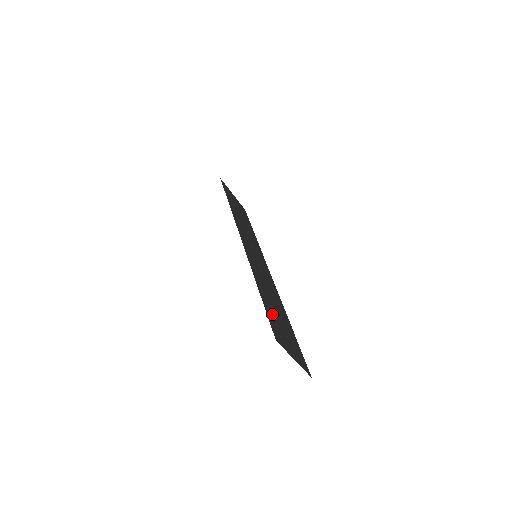
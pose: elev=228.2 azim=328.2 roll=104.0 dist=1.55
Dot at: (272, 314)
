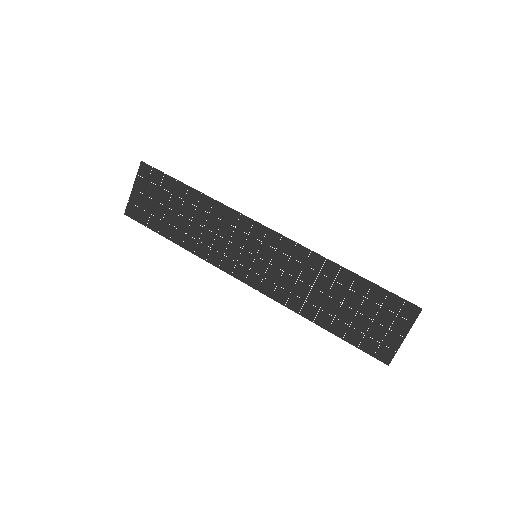
Dot at: (369, 298)
